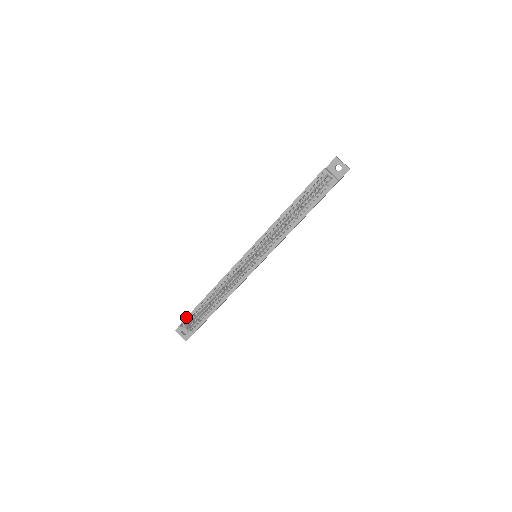
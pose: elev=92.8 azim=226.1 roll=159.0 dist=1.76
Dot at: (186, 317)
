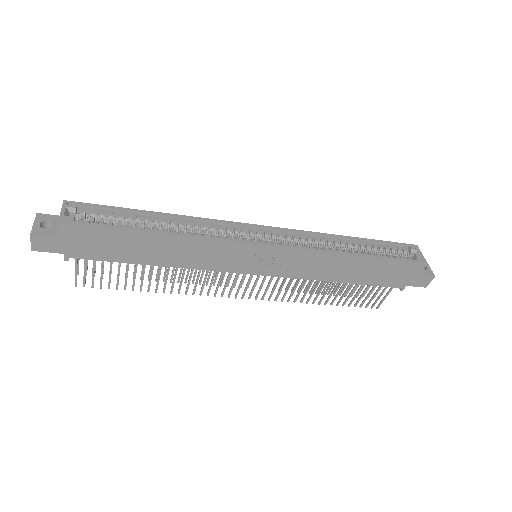
Dot at: occluded
